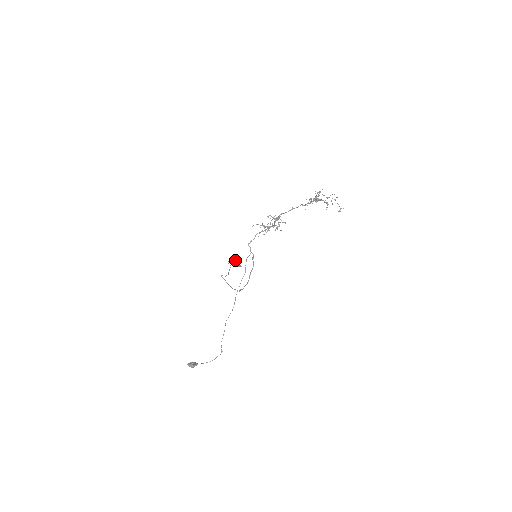
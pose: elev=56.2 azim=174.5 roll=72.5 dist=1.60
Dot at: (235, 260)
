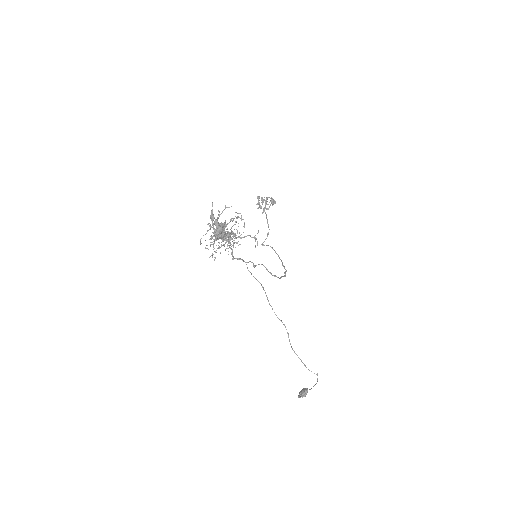
Dot at: occluded
